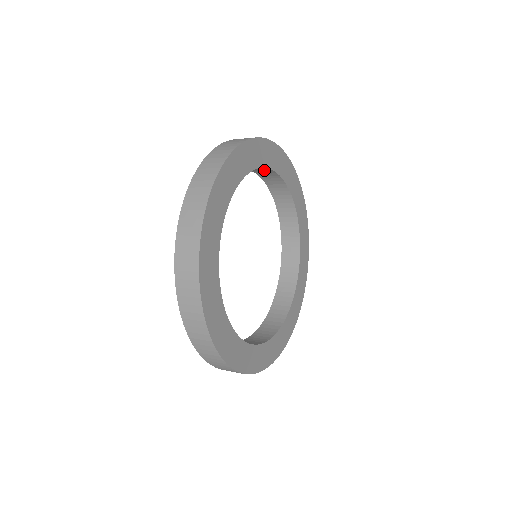
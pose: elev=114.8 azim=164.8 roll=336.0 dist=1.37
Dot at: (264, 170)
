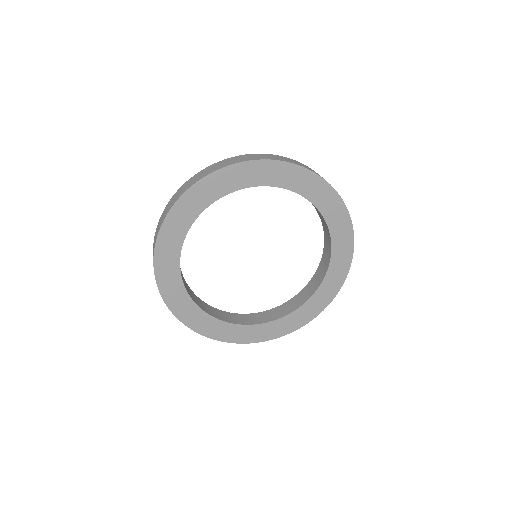
Dot at: occluded
